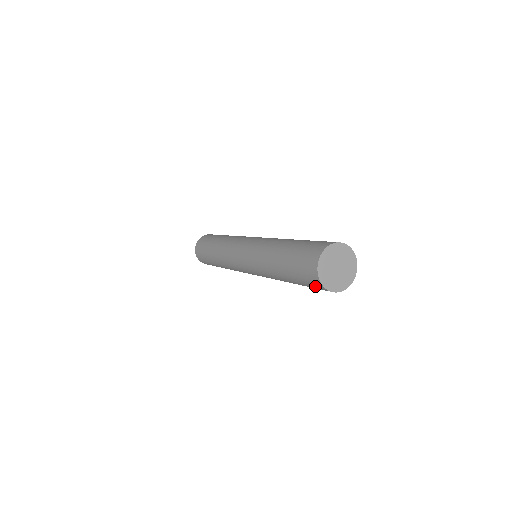
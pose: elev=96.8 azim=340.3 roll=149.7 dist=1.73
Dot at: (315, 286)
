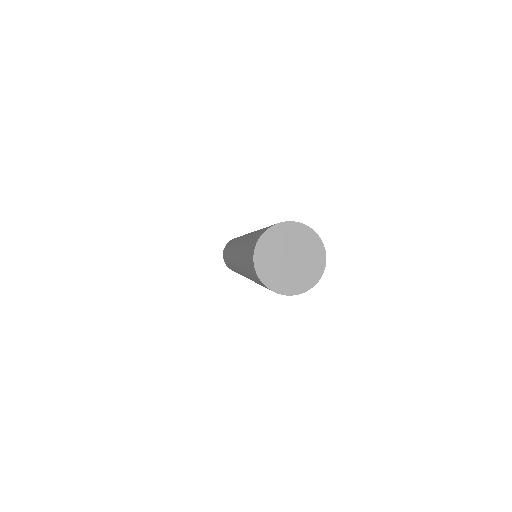
Dot at: (250, 257)
